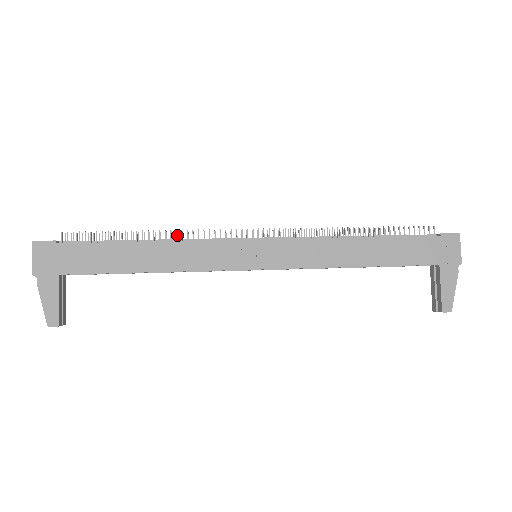
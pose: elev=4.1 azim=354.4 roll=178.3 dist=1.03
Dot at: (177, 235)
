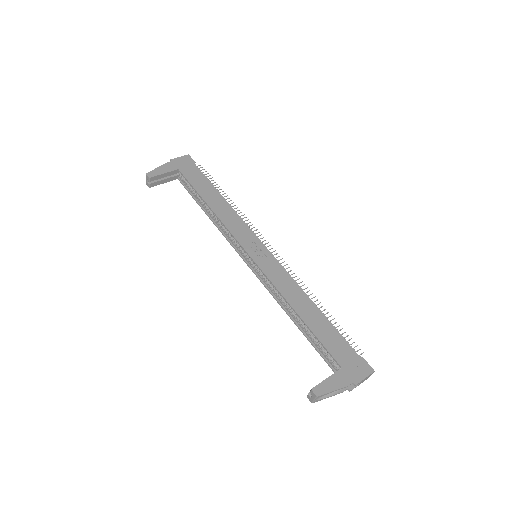
Dot at: occluded
